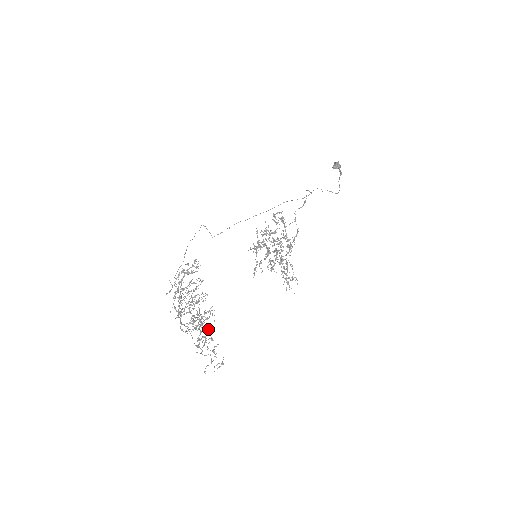
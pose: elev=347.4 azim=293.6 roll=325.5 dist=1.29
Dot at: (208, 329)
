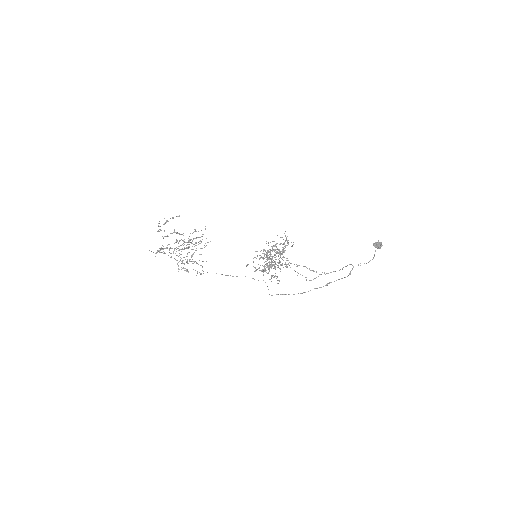
Dot at: occluded
